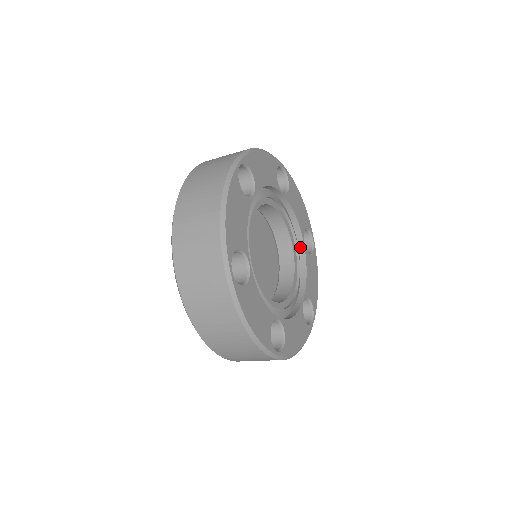
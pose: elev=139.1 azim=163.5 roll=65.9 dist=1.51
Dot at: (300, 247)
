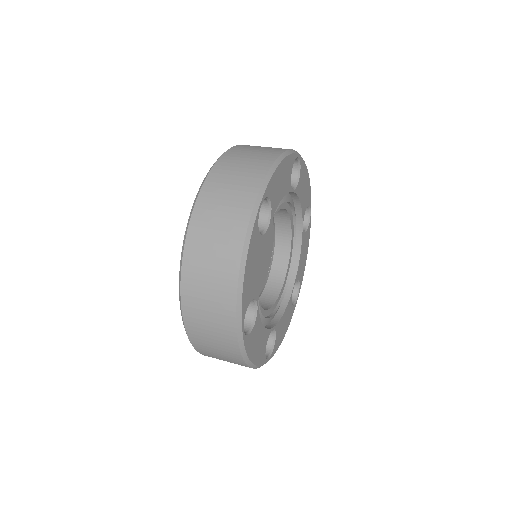
Dot at: (298, 229)
